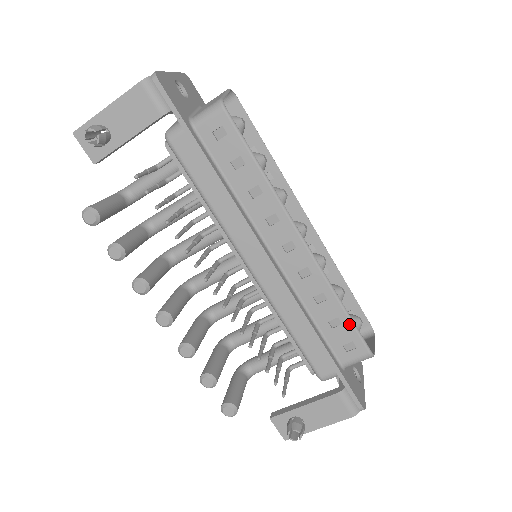
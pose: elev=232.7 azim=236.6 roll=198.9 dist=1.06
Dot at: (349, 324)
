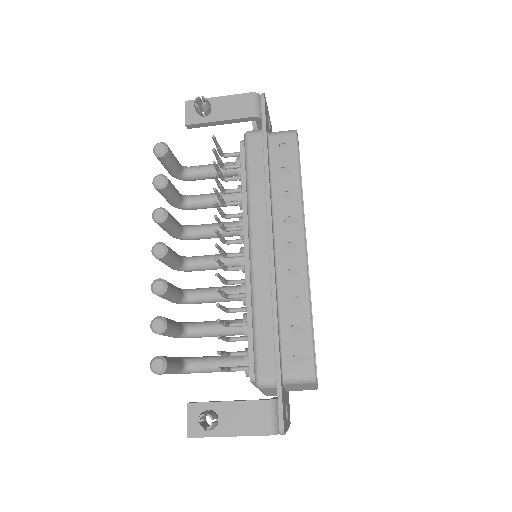
Dot at: (309, 335)
